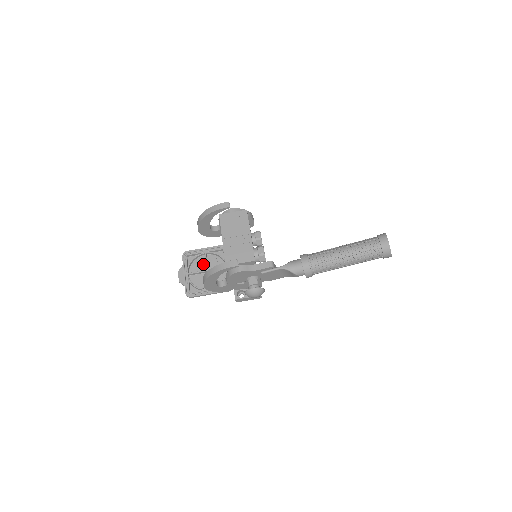
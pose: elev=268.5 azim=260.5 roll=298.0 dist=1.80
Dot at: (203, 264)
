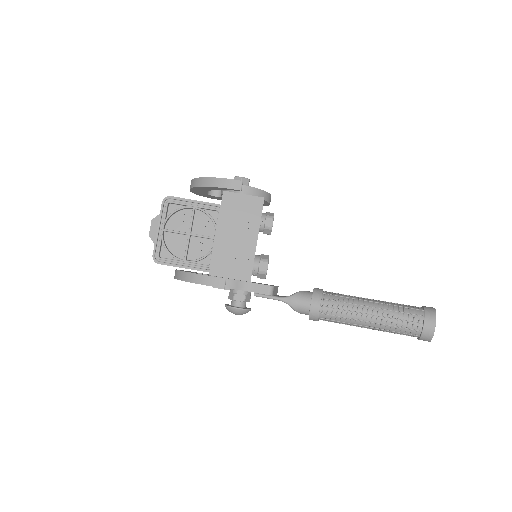
Dot at: (187, 221)
